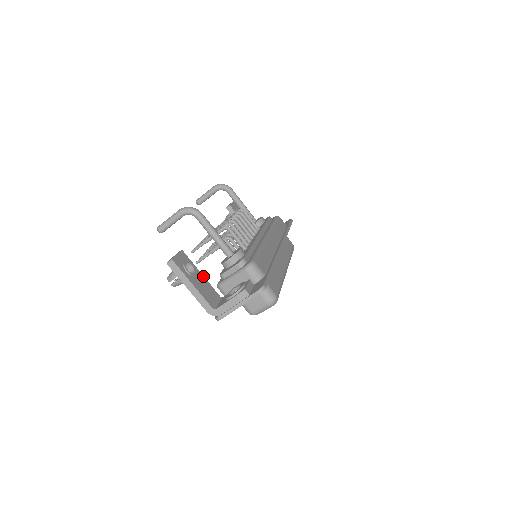
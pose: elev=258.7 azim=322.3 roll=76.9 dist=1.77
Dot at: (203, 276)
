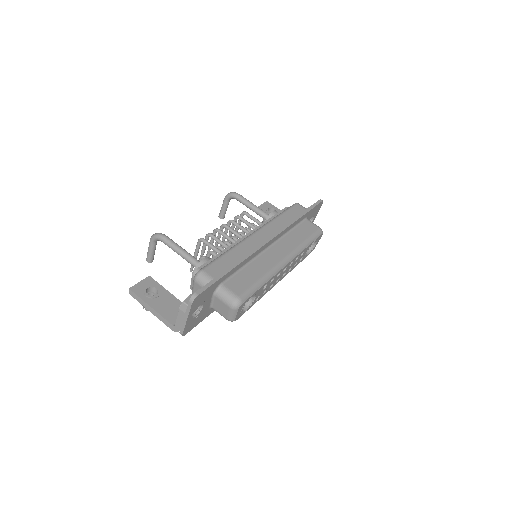
Dot at: (172, 295)
